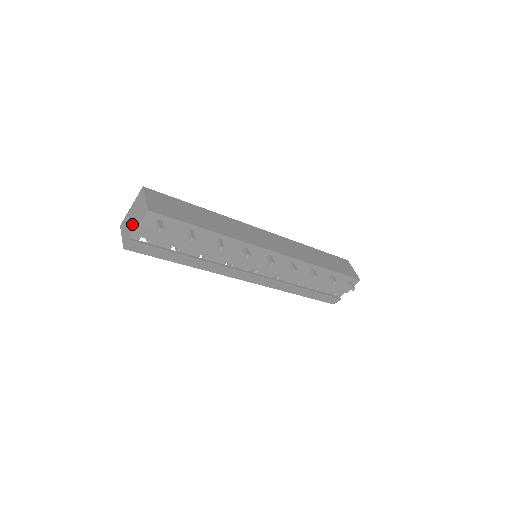
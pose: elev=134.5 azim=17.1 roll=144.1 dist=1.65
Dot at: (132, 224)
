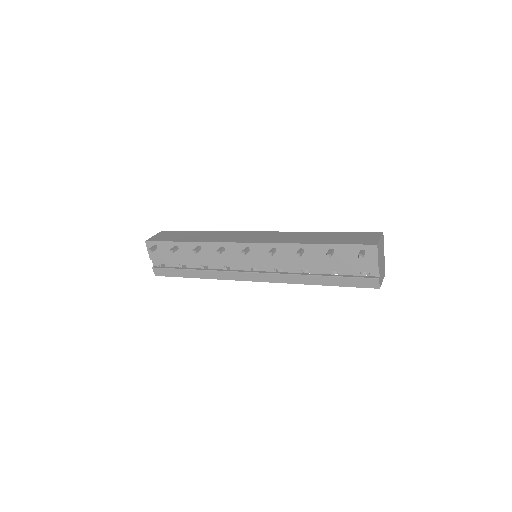
Dot at: occluded
